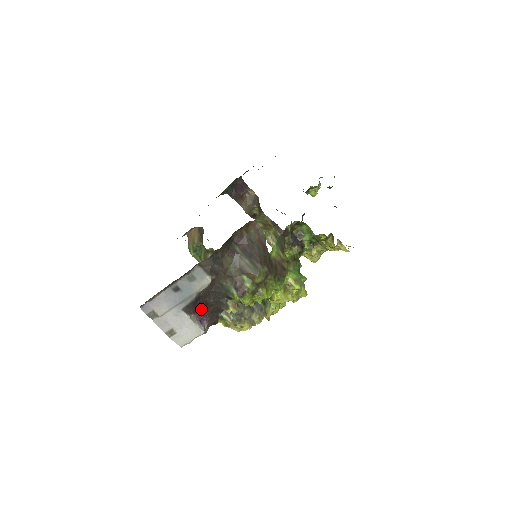
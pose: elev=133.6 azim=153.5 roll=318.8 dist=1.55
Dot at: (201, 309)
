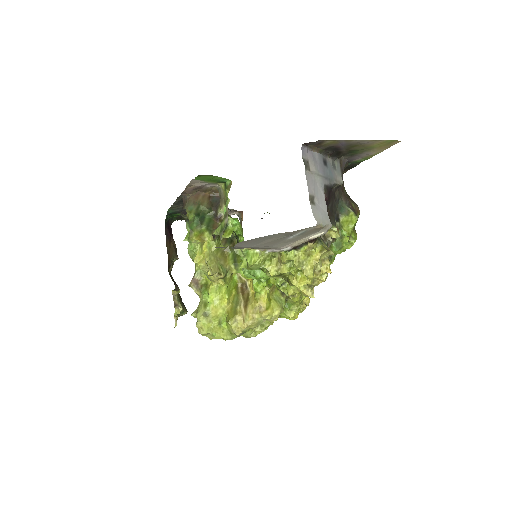
Dot at: occluded
